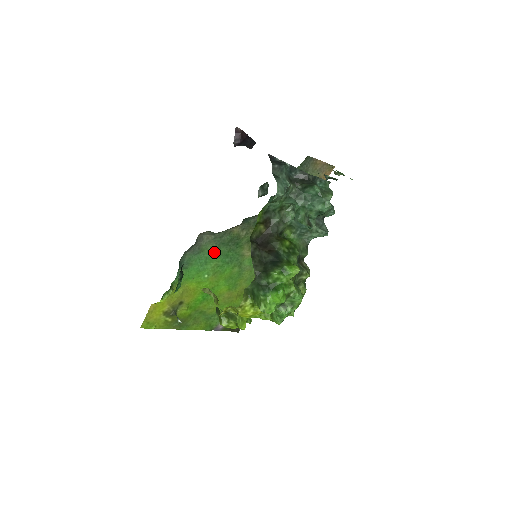
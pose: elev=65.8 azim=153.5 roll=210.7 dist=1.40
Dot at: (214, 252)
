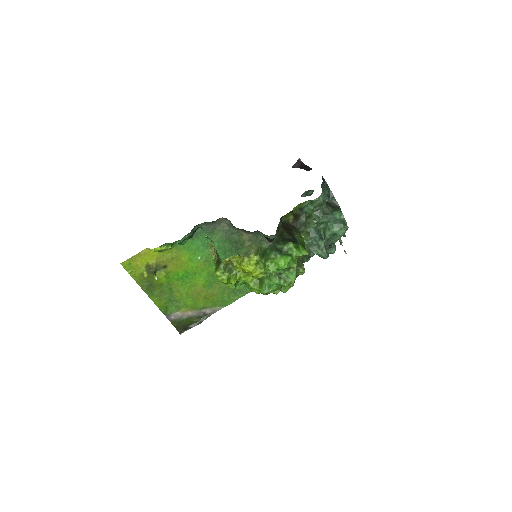
Dot at: (219, 242)
